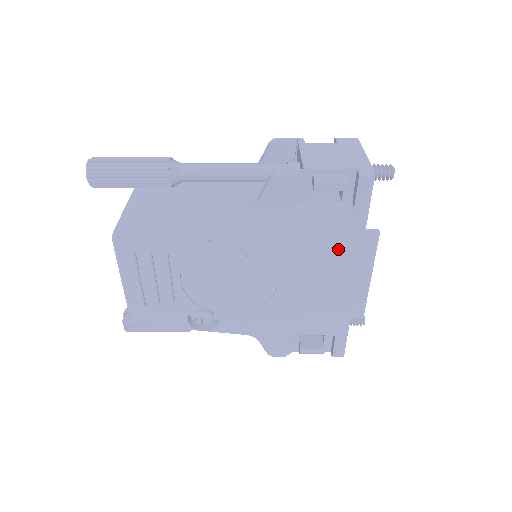
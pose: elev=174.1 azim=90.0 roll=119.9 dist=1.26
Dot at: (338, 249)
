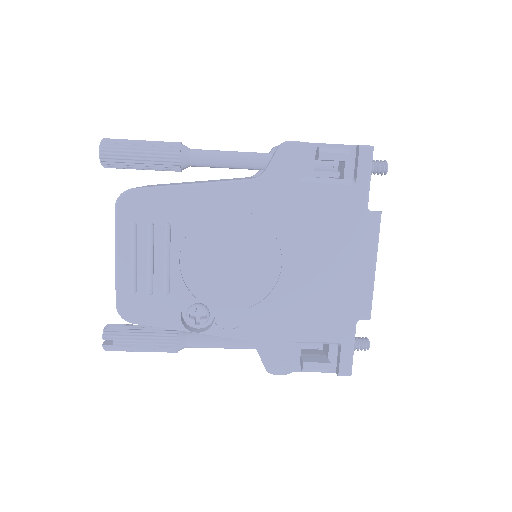
Dot at: (342, 228)
